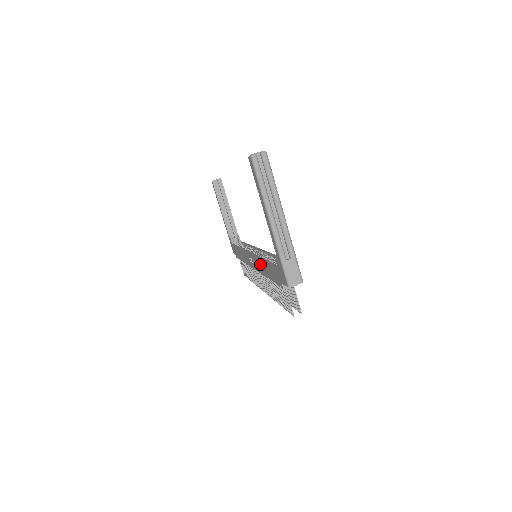
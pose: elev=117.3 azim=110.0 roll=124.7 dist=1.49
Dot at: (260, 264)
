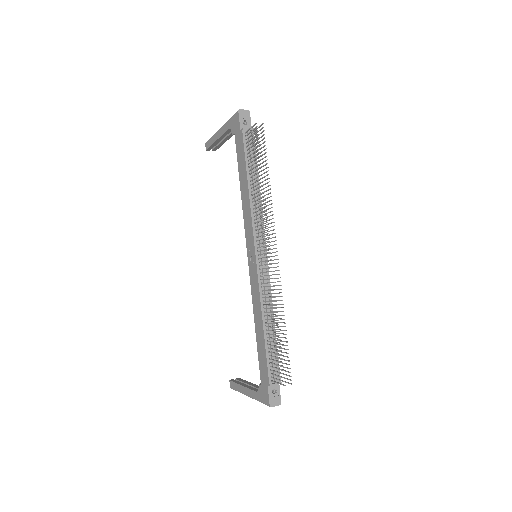
Dot at: (245, 205)
